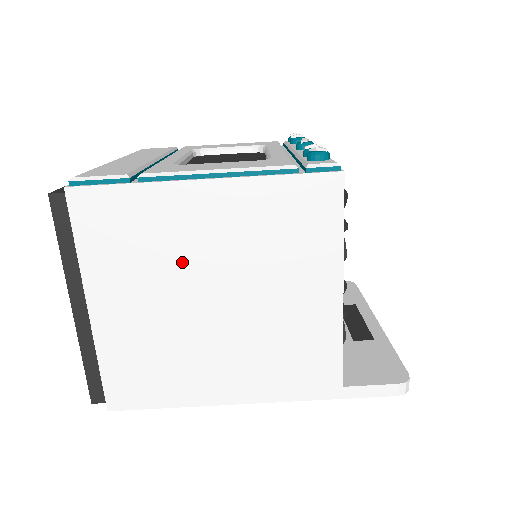
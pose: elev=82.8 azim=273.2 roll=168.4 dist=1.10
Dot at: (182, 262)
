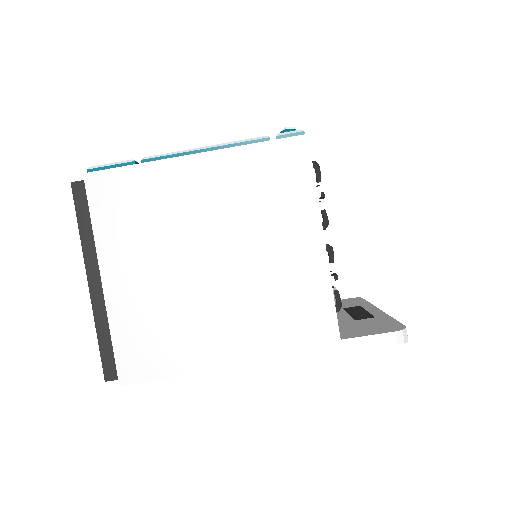
Dot at: (180, 228)
